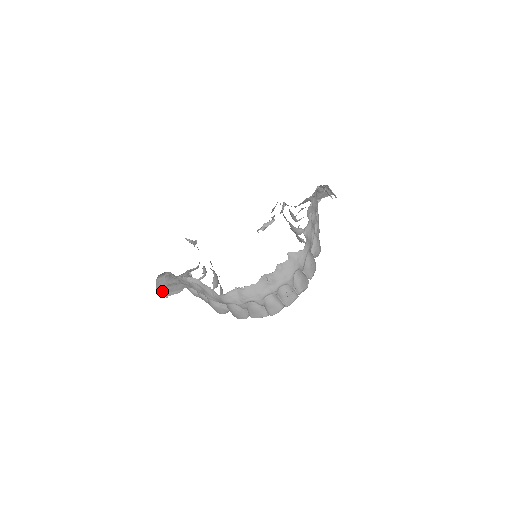
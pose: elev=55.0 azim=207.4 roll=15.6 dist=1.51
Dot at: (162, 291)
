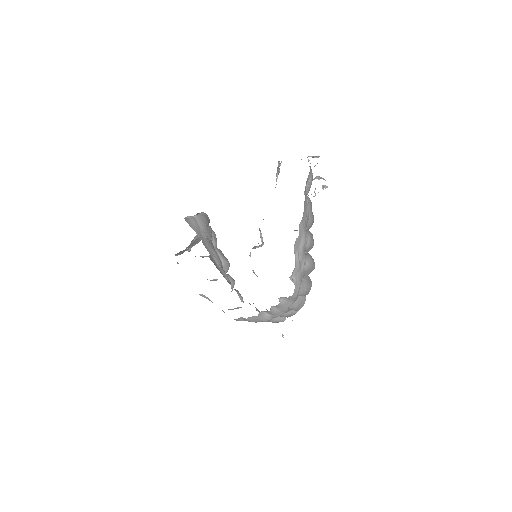
Dot at: (184, 251)
